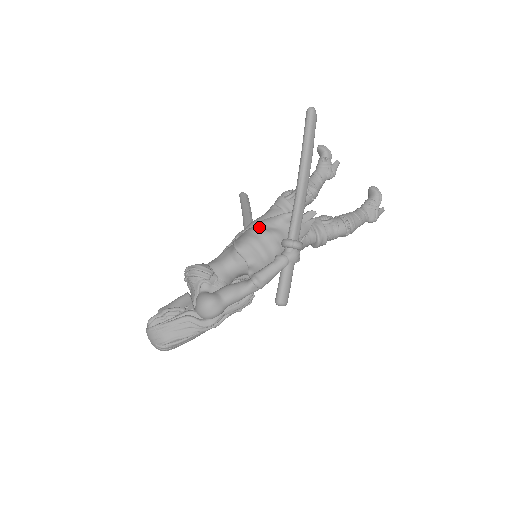
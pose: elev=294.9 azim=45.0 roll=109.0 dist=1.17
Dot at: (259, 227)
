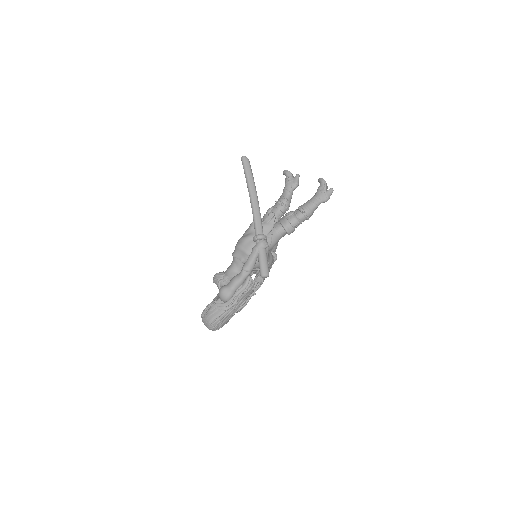
Dot at: (241, 237)
